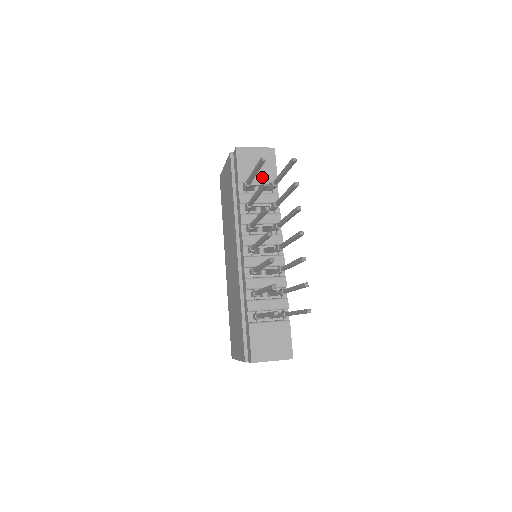
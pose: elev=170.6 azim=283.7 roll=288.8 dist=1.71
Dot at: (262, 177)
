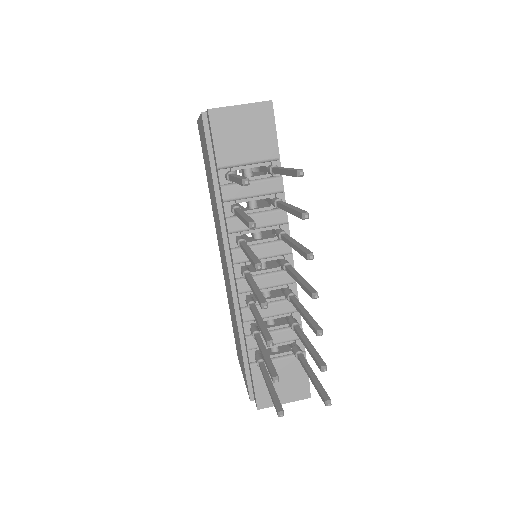
Dot at: (254, 155)
